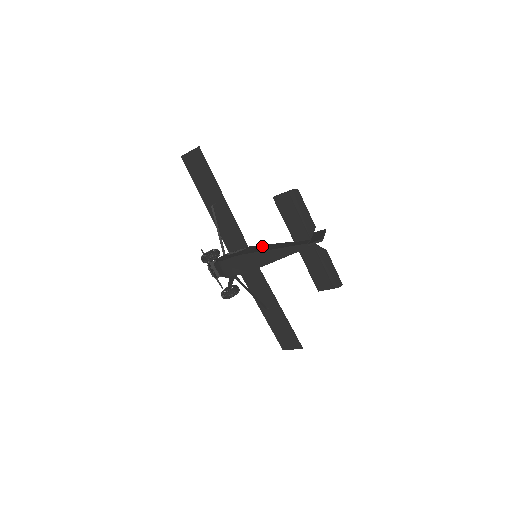
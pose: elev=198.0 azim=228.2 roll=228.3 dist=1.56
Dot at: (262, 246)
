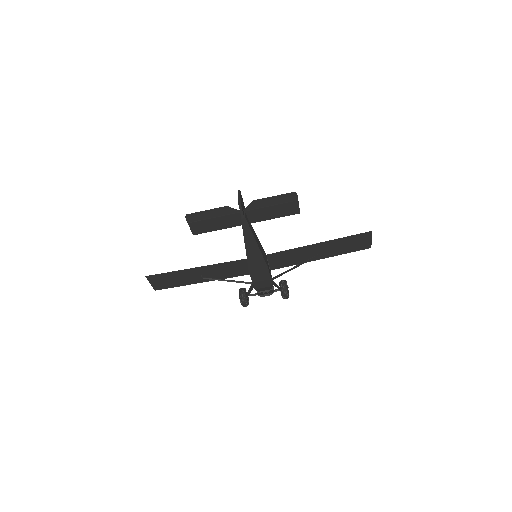
Dot at: occluded
